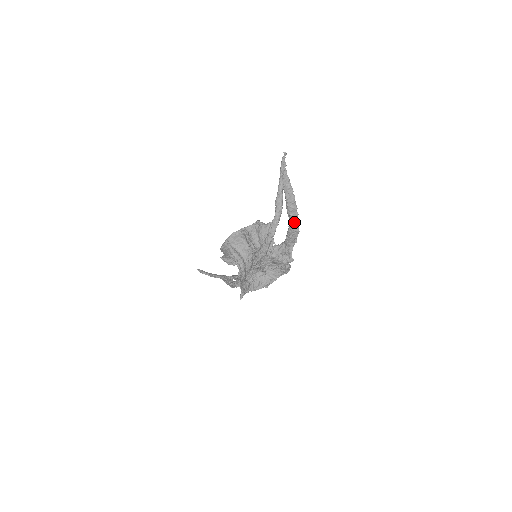
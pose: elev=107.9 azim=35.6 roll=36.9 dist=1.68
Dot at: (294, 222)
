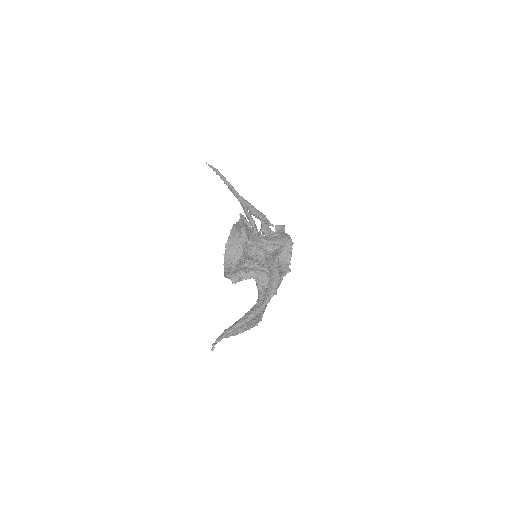
Dot at: (266, 302)
